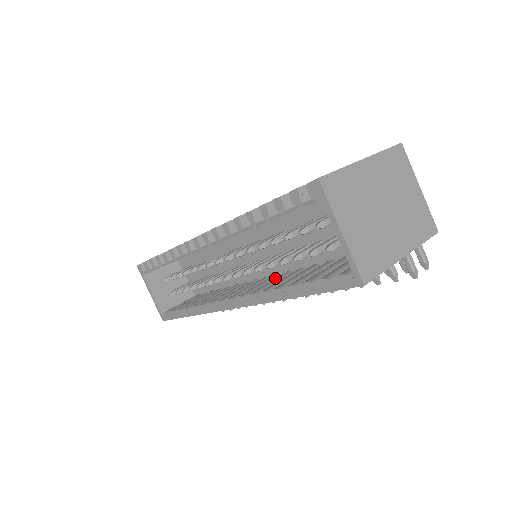
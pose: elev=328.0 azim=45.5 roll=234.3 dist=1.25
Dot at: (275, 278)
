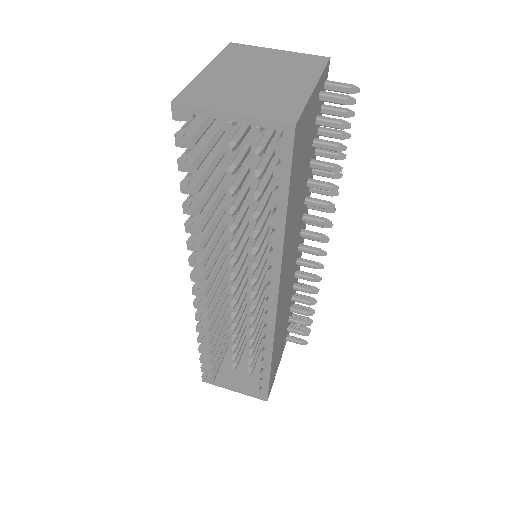
Dot at: occluded
